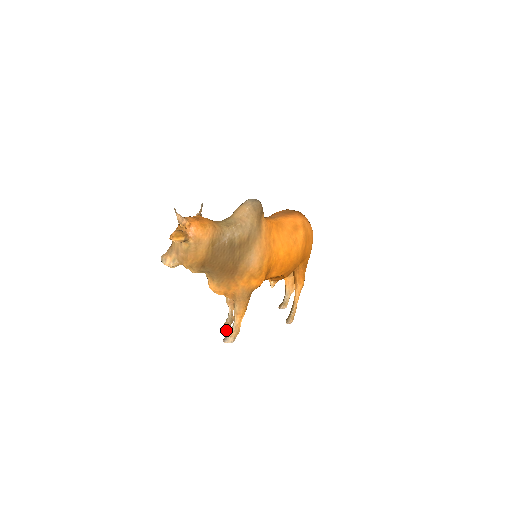
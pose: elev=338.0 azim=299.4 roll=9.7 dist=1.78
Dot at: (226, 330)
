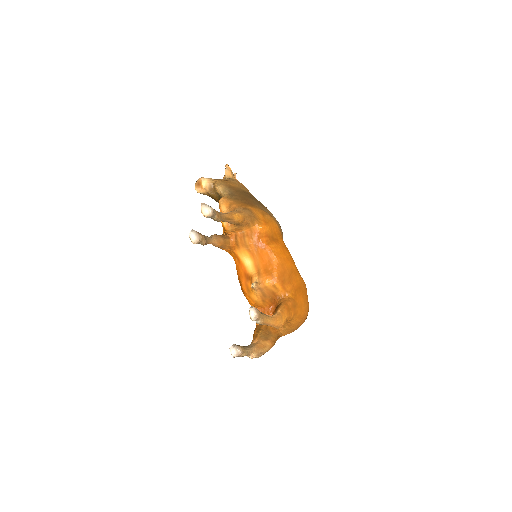
Dot at: (196, 233)
